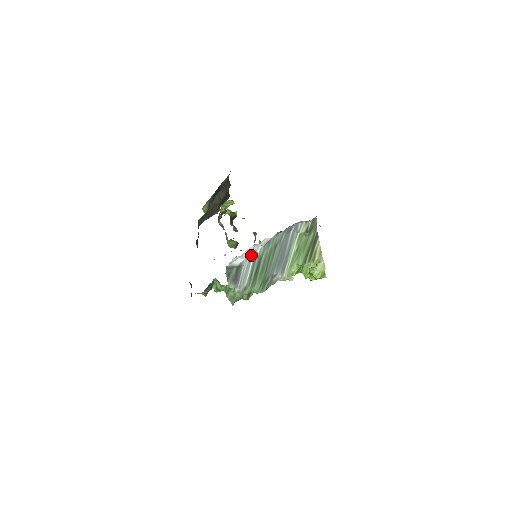
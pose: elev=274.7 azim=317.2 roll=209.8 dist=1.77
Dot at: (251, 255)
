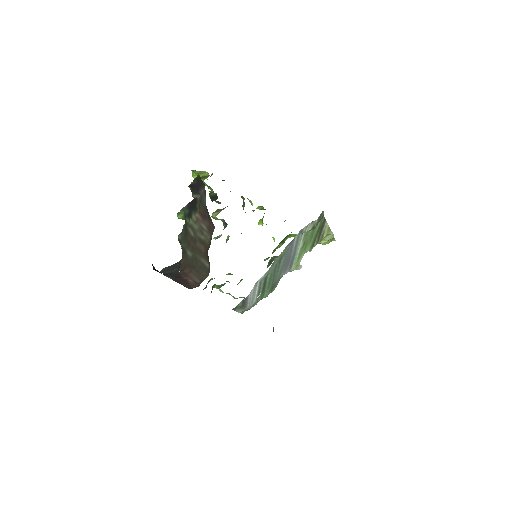
Dot at: (256, 283)
